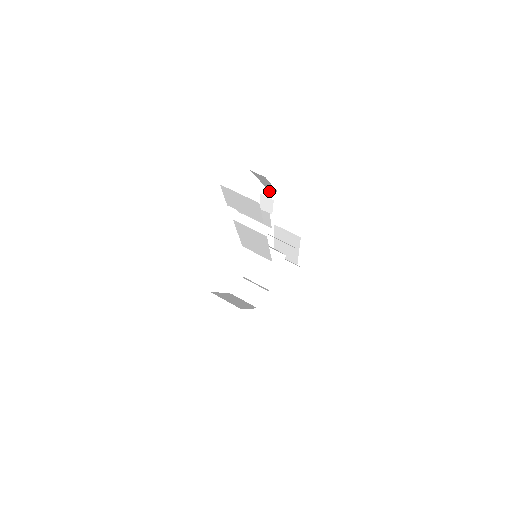
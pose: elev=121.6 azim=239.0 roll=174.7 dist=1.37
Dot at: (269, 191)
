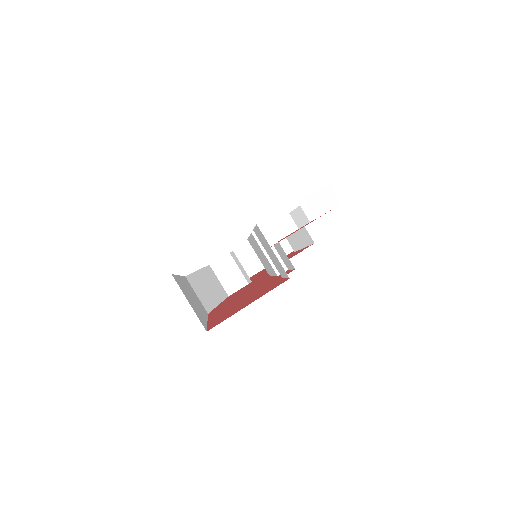
Dot at: occluded
